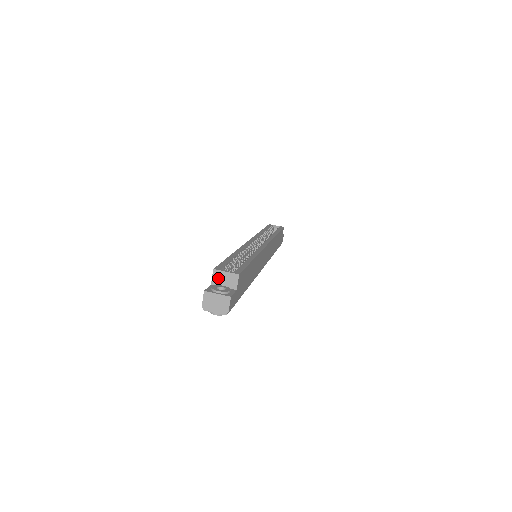
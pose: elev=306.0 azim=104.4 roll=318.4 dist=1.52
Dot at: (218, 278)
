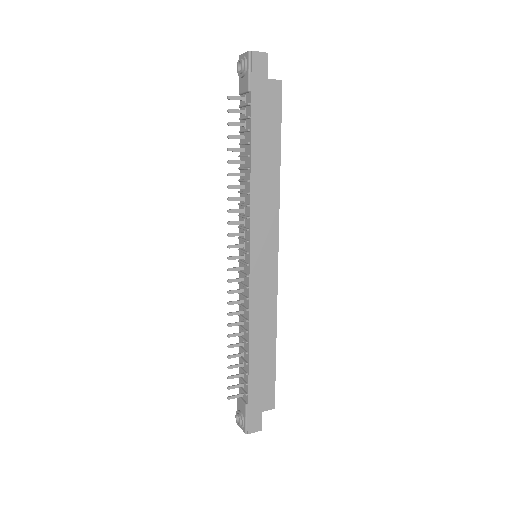
Dot at: occluded
